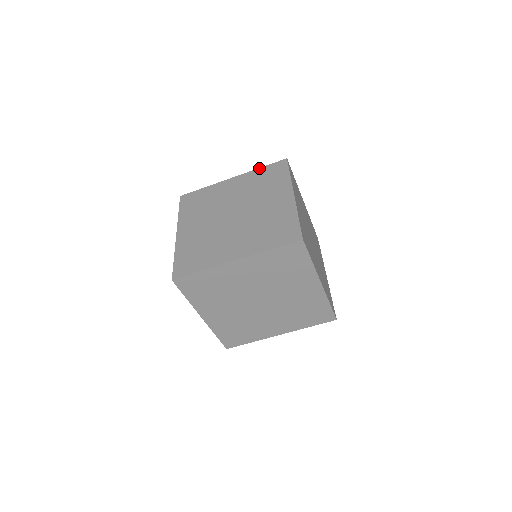
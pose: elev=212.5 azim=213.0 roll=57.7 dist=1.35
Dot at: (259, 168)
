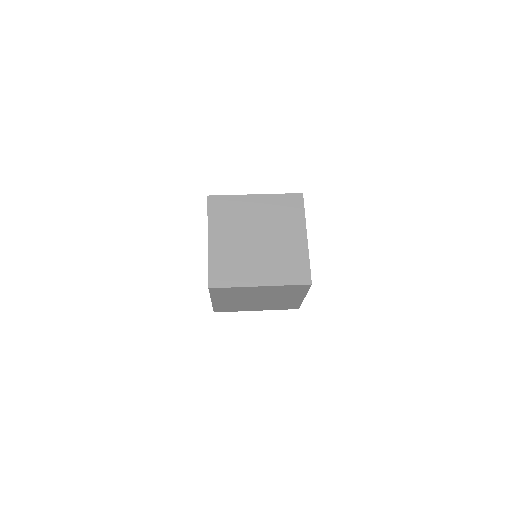
Dot at: (279, 194)
